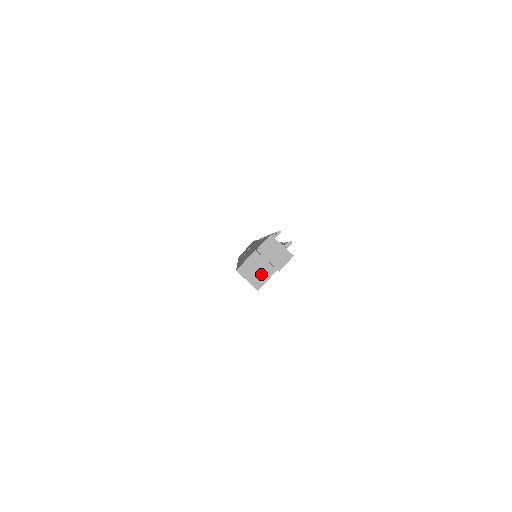
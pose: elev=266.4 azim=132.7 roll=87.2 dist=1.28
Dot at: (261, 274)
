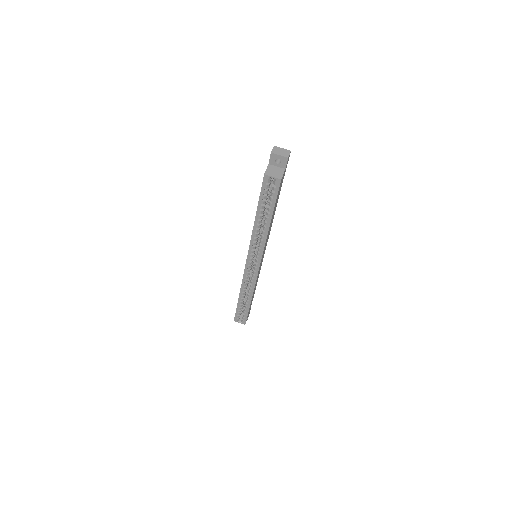
Dot at: (278, 172)
